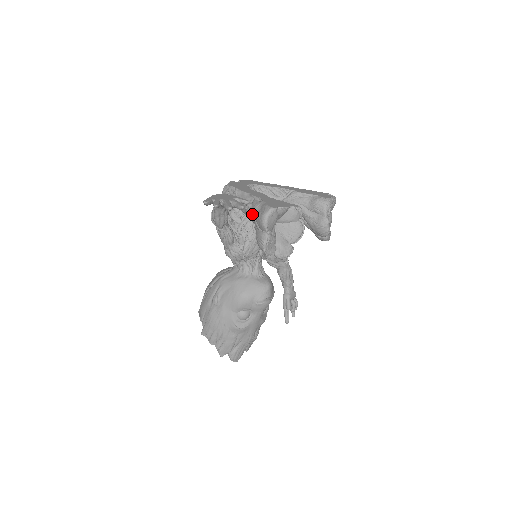
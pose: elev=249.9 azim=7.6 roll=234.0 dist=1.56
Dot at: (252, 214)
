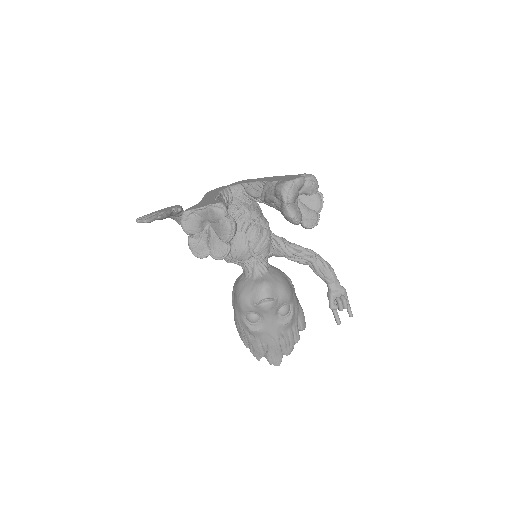
Dot at: occluded
